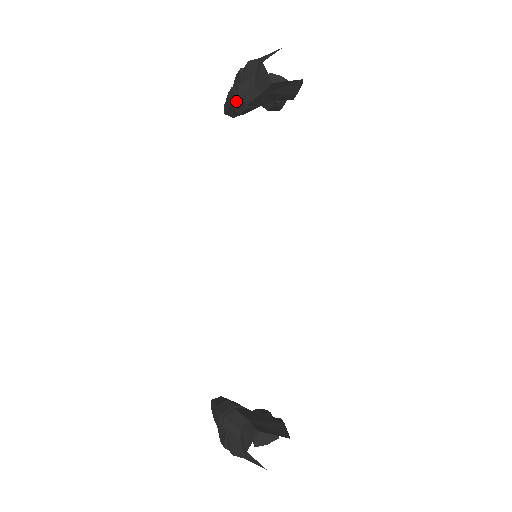
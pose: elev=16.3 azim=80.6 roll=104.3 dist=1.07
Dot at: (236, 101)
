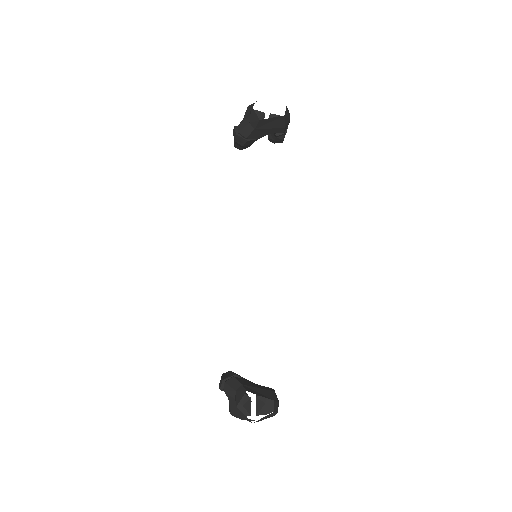
Dot at: (238, 136)
